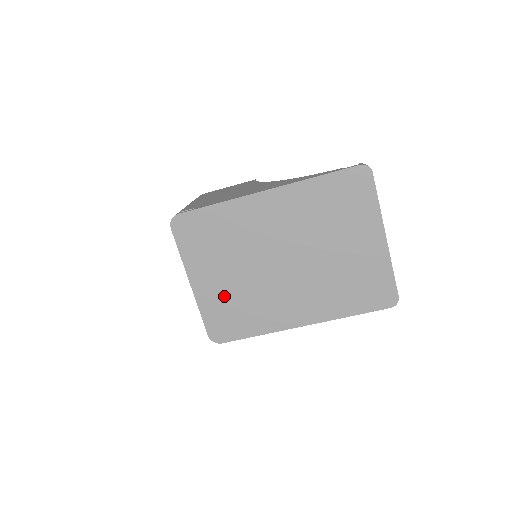
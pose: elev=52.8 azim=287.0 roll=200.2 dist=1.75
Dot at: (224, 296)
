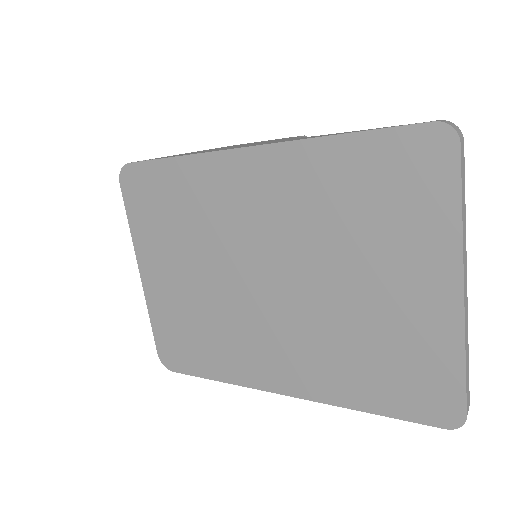
Dot at: (179, 306)
